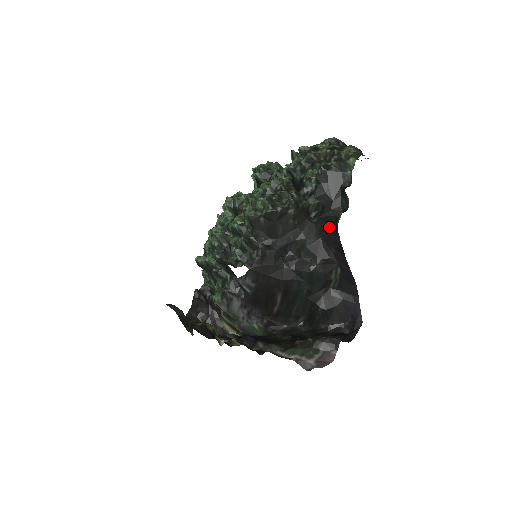
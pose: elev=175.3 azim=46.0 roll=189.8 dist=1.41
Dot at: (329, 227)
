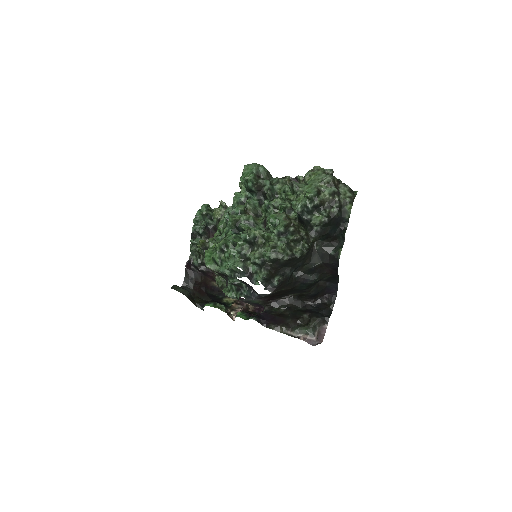
Dot at: (330, 257)
